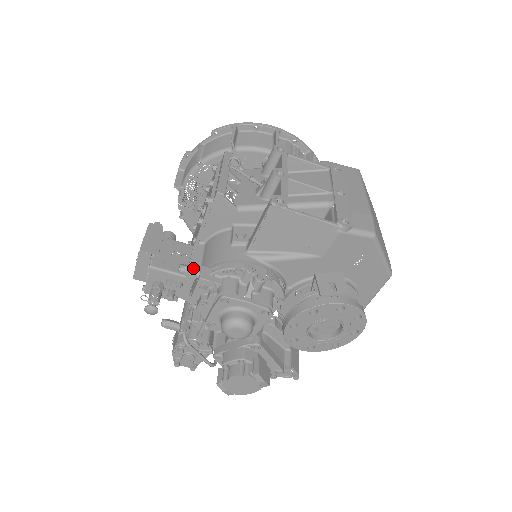
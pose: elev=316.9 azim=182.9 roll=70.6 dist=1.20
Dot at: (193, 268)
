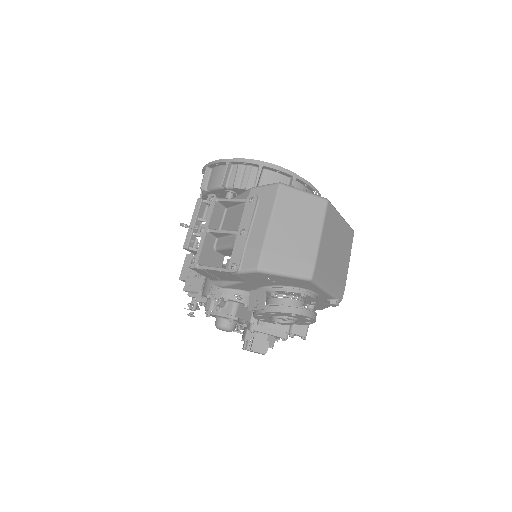
Dot at: (193, 294)
